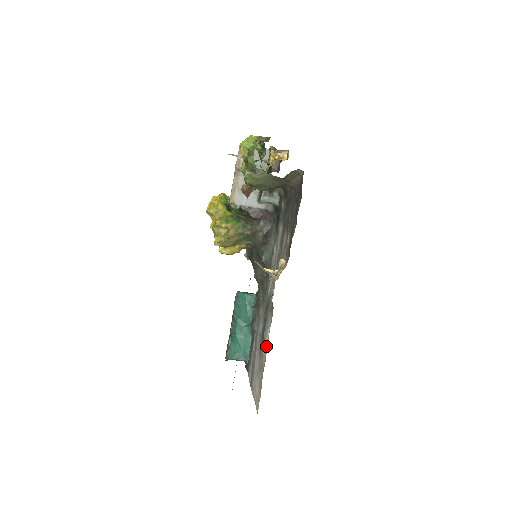
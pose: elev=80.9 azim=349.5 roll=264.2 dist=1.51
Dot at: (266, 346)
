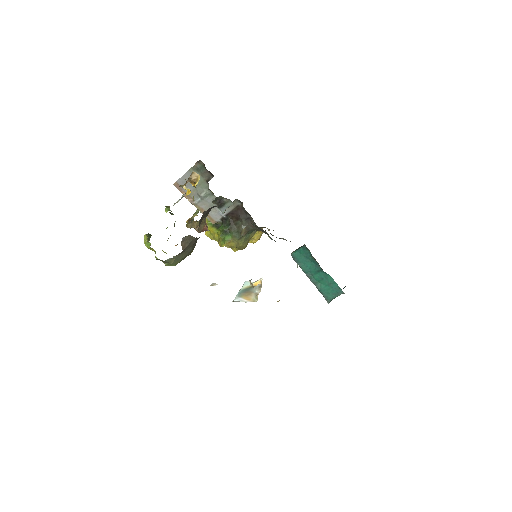
Dot at: occluded
